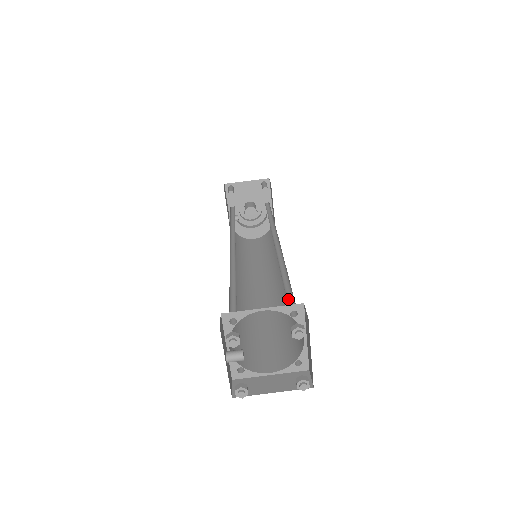
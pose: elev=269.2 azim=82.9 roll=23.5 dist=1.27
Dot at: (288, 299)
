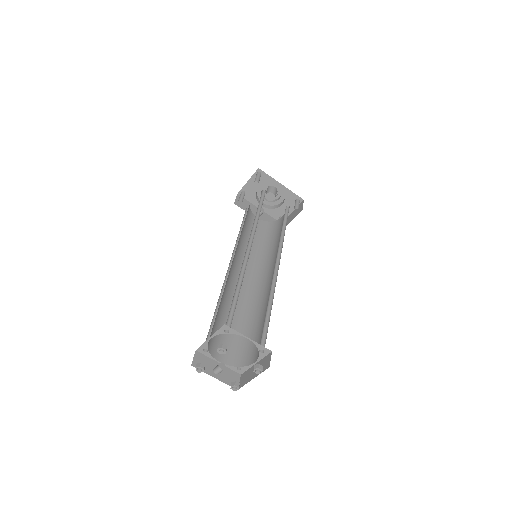
Dot at: (233, 315)
